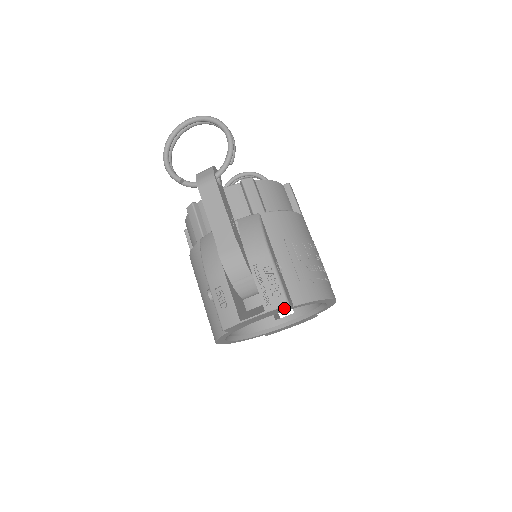
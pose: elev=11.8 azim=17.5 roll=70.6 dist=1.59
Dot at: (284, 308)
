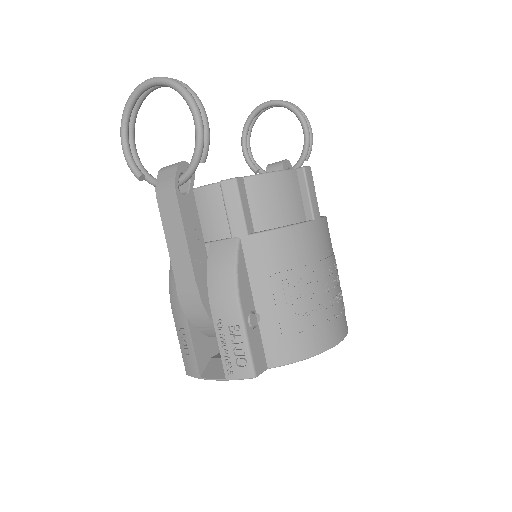
Dot at: occluded
